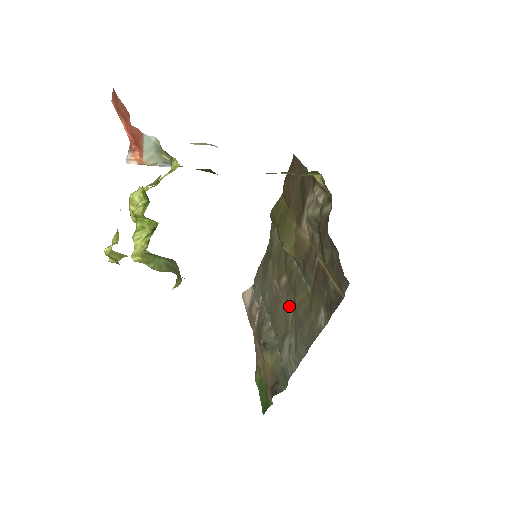
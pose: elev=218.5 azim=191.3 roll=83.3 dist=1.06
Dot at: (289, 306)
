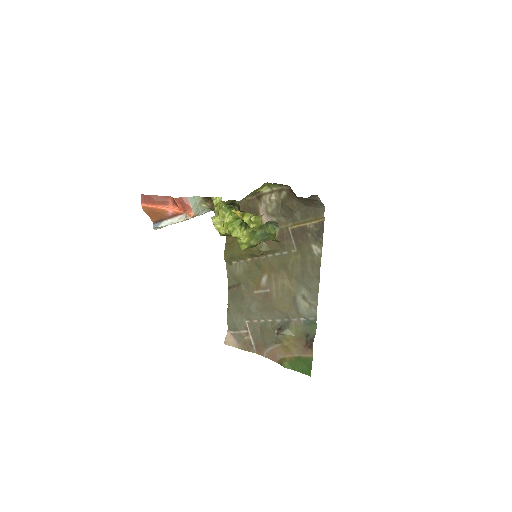
Dot at: (283, 282)
